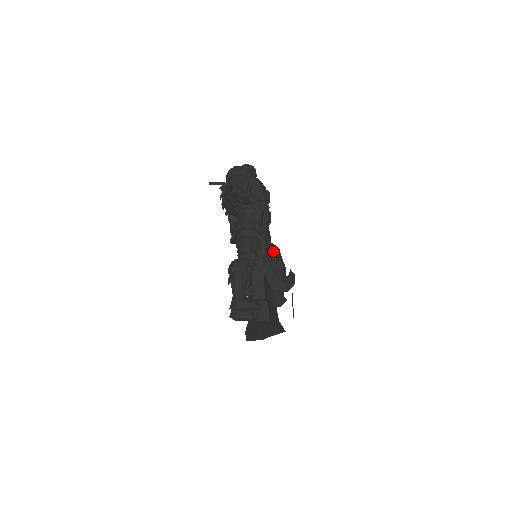
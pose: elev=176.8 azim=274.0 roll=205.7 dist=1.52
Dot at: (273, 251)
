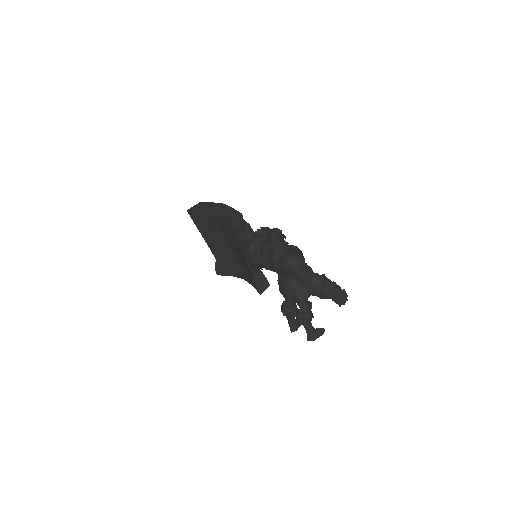
Dot at: (254, 234)
